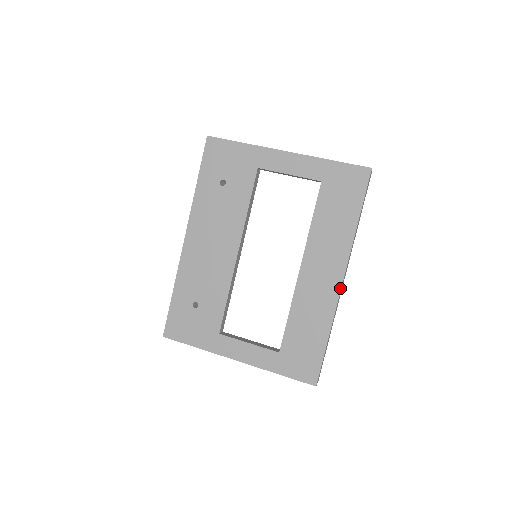
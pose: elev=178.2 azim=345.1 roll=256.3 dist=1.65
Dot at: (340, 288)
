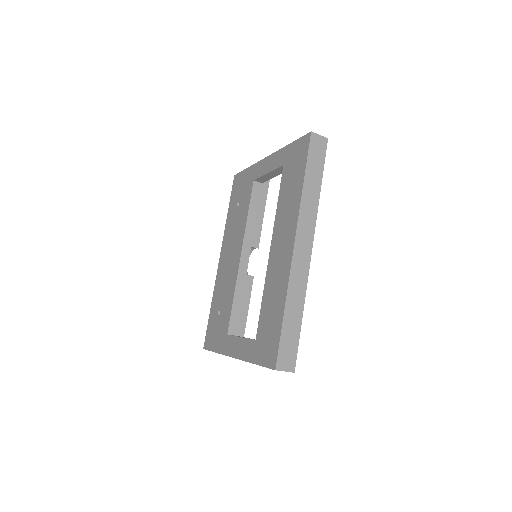
Dot at: (292, 255)
